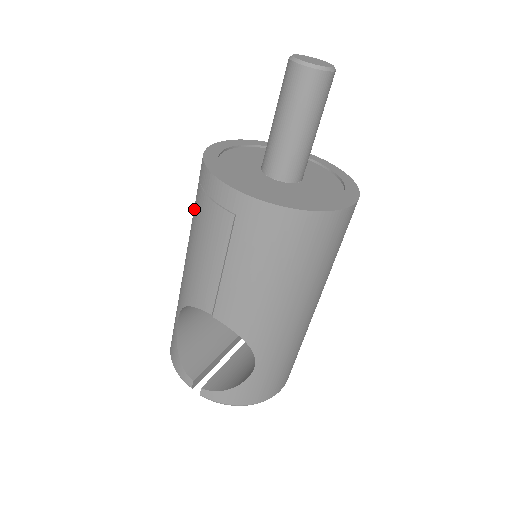
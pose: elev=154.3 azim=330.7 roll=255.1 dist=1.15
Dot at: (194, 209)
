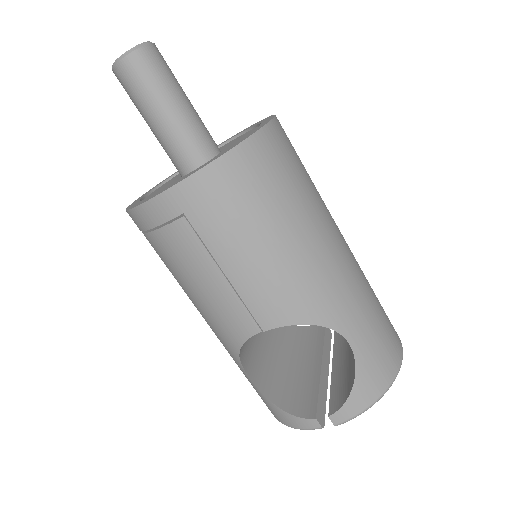
Dot at: occluded
